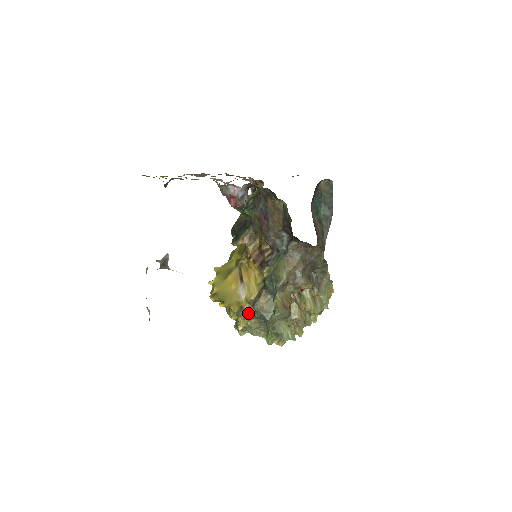
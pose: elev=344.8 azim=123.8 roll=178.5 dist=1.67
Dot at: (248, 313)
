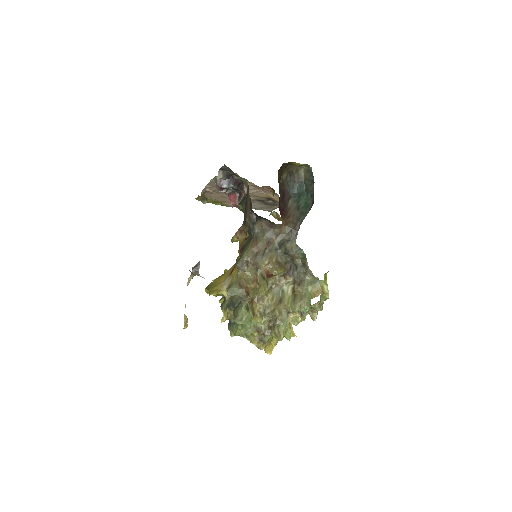
Dot at: (227, 303)
